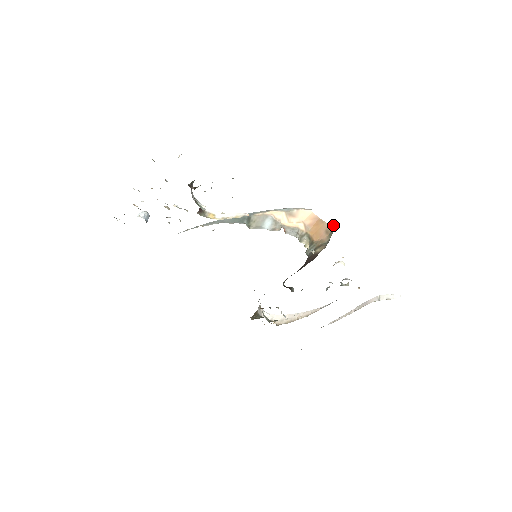
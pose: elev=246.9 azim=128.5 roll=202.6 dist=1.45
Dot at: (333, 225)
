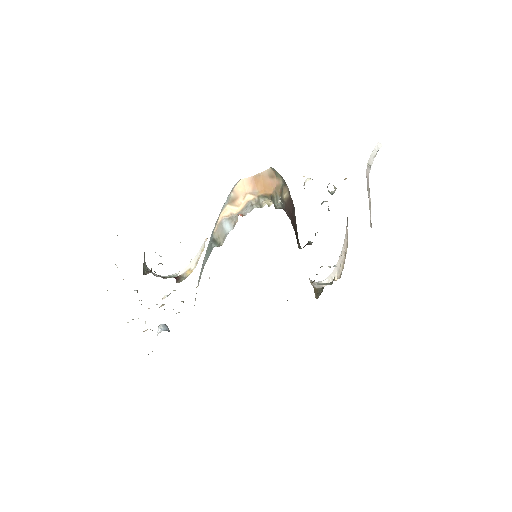
Dot at: (270, 167)
